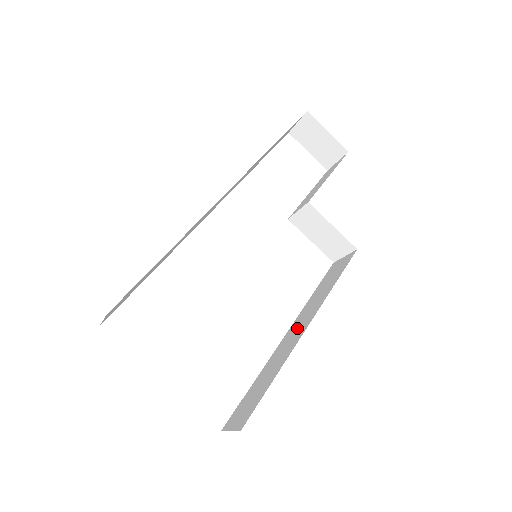
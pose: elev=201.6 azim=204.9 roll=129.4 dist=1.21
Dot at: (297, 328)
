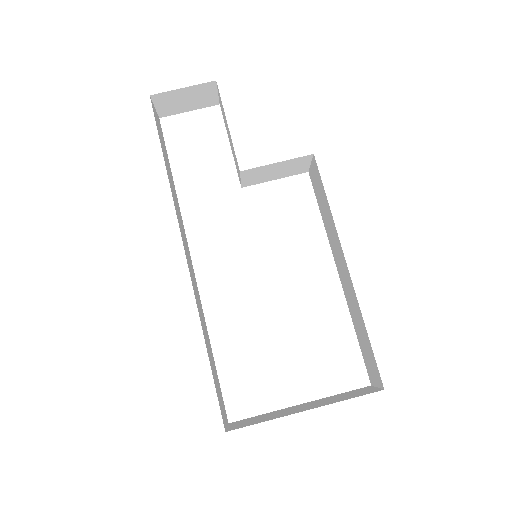
Dot at: (340, 265)
